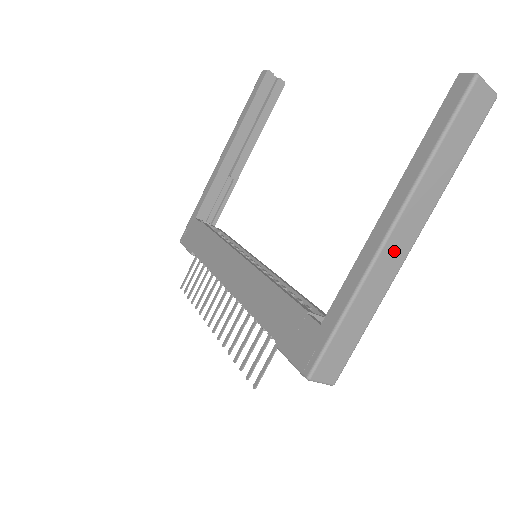
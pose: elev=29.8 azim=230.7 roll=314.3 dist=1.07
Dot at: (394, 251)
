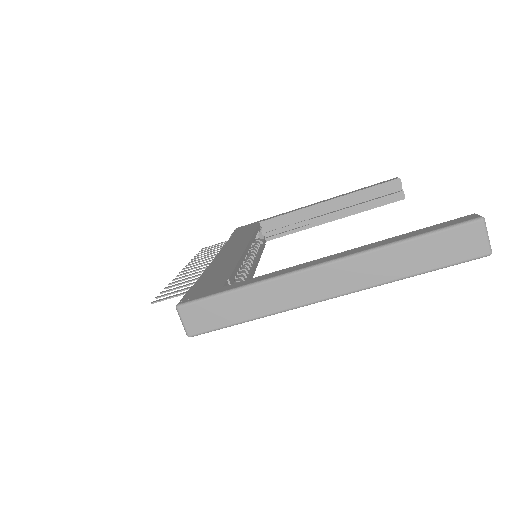
Dot at: (314, 283)
